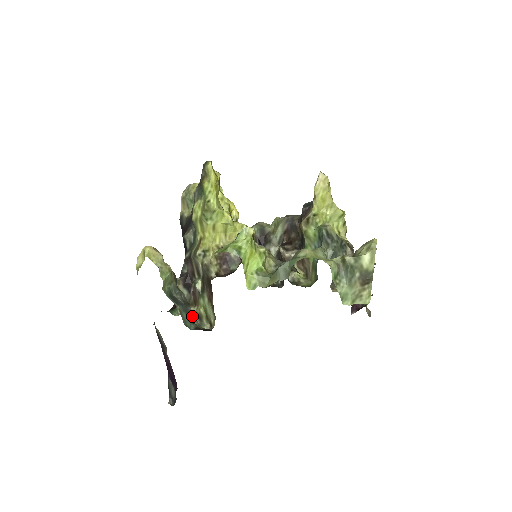
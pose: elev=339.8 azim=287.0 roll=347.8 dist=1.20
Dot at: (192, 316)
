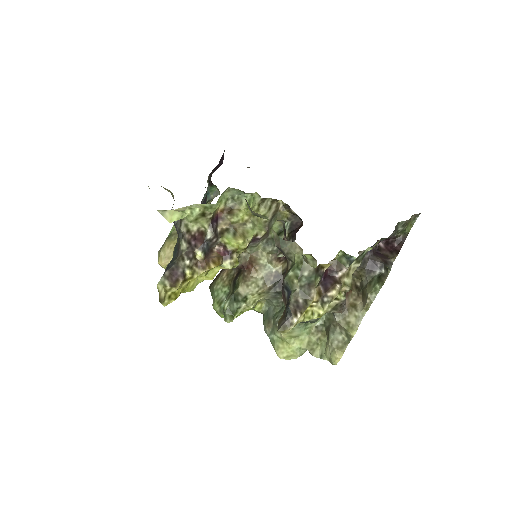
Dot at: occluded
